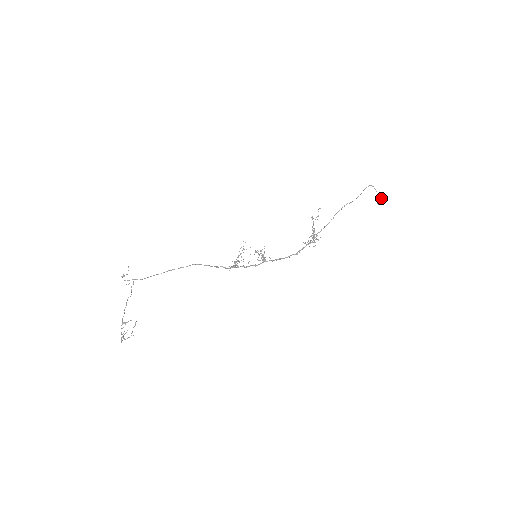
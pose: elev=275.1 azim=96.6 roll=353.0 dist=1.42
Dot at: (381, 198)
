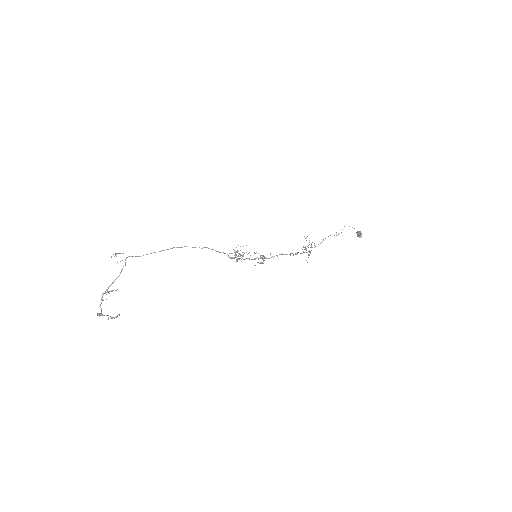
Dot at: (360, 232)
